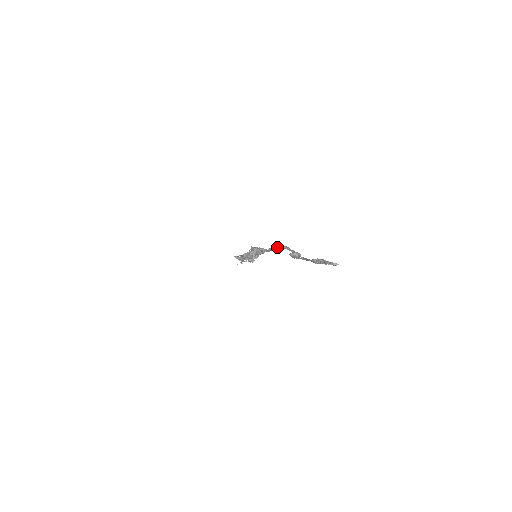
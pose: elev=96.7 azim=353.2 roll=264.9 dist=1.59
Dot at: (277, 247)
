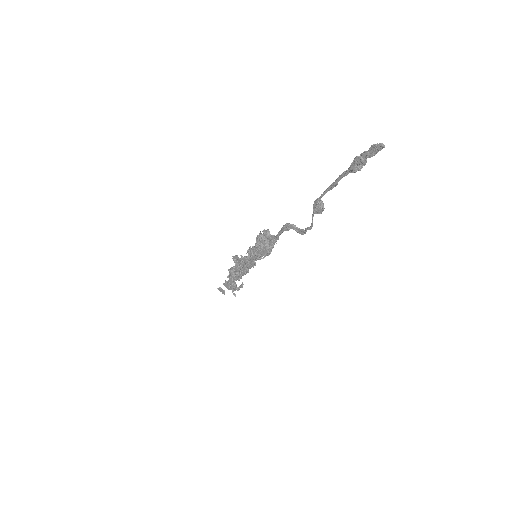
Dot at: (296, 227)
